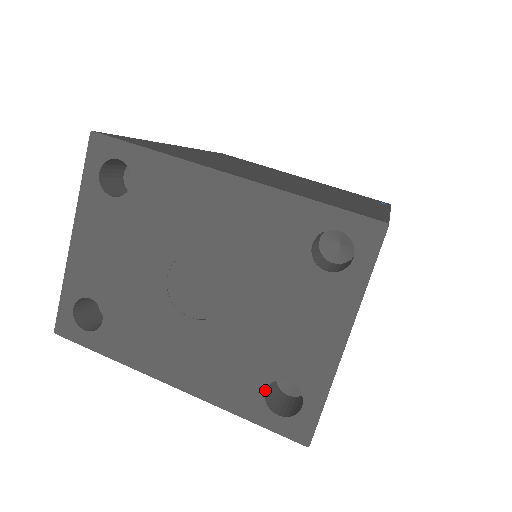
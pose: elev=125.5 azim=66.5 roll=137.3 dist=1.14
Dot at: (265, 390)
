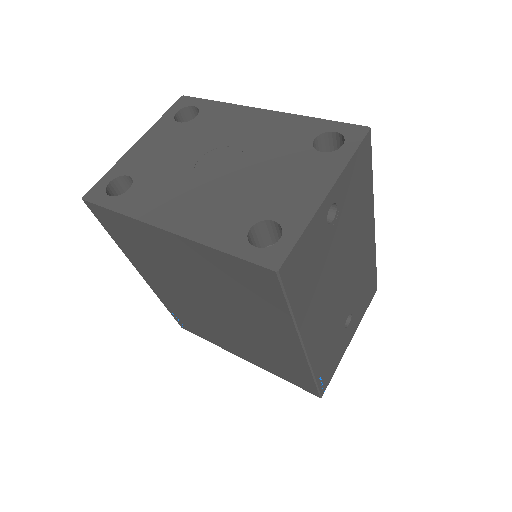
Dot at: (250, 228)
